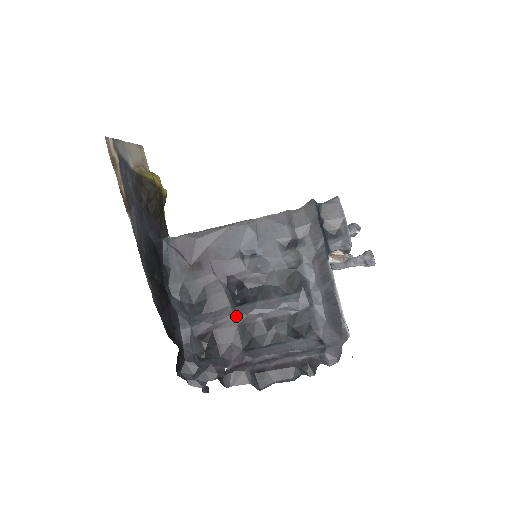
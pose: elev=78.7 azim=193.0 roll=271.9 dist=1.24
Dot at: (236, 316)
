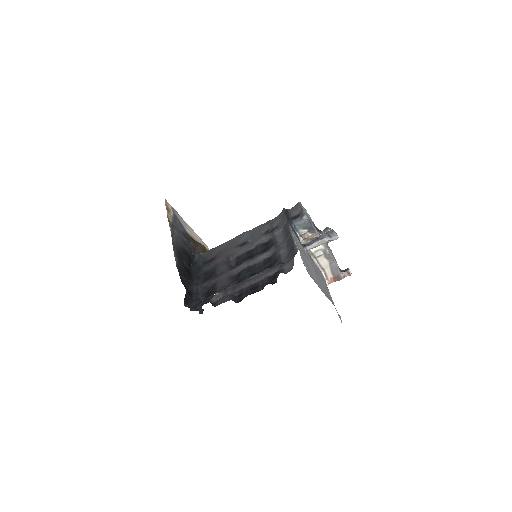
Dot at: (229, 271)
